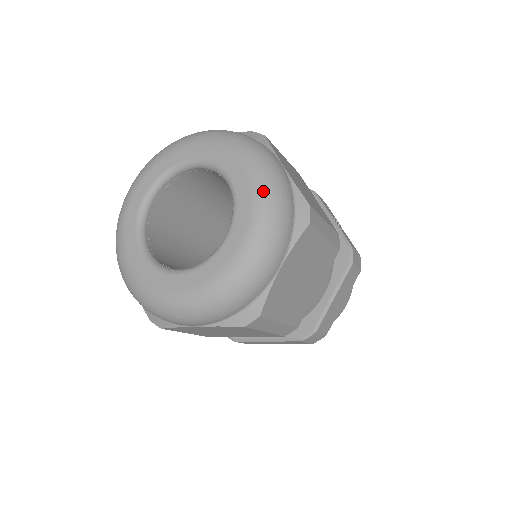
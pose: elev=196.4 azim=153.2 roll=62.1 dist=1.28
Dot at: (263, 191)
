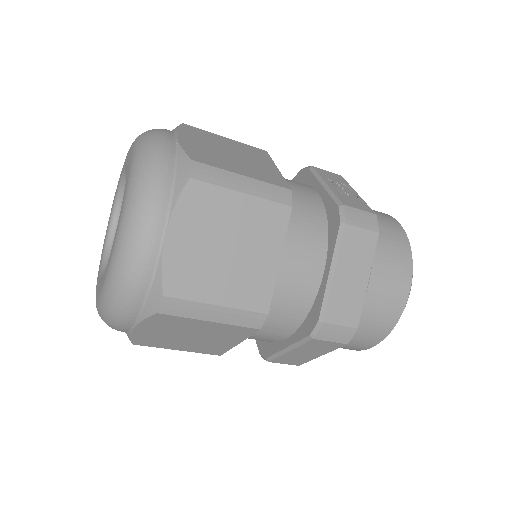
Dot at: (135, 164)
